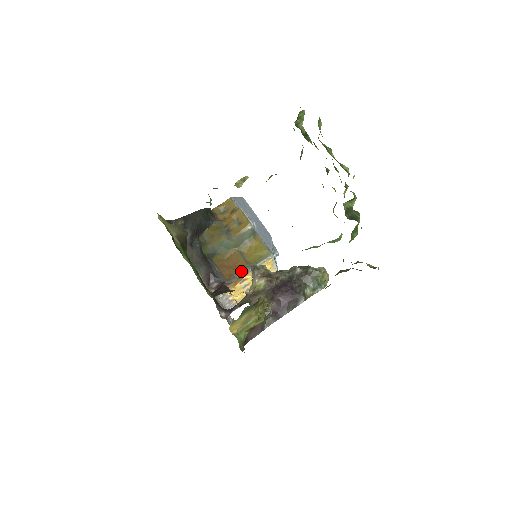
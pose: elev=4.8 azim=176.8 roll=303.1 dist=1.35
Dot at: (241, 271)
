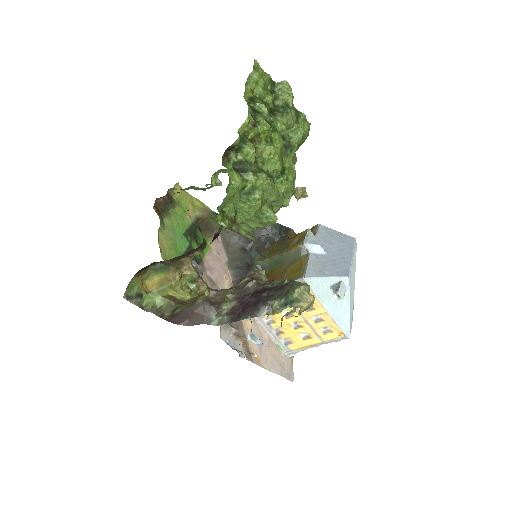
Dot at: occluded
